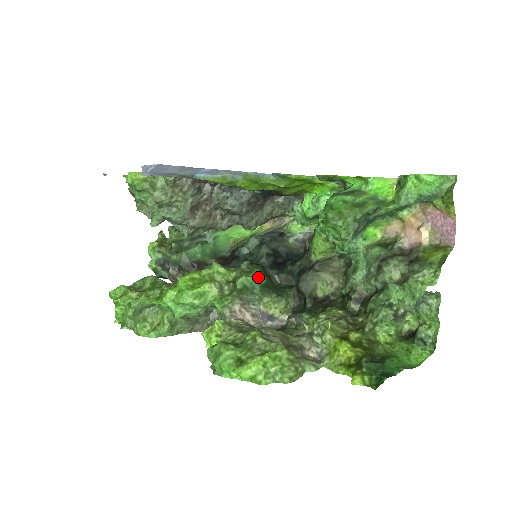
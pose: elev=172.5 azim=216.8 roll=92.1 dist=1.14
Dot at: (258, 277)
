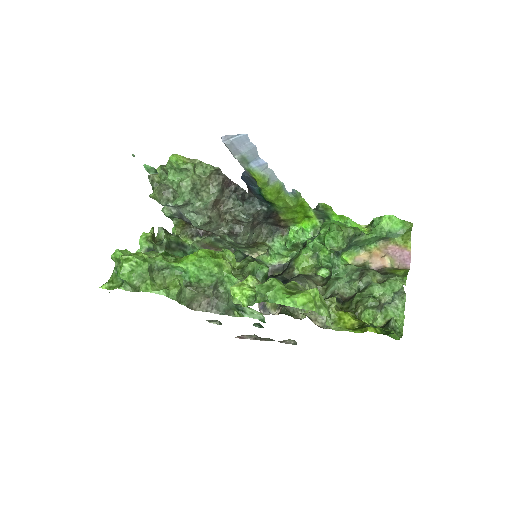
Dot at: (264, 267)
